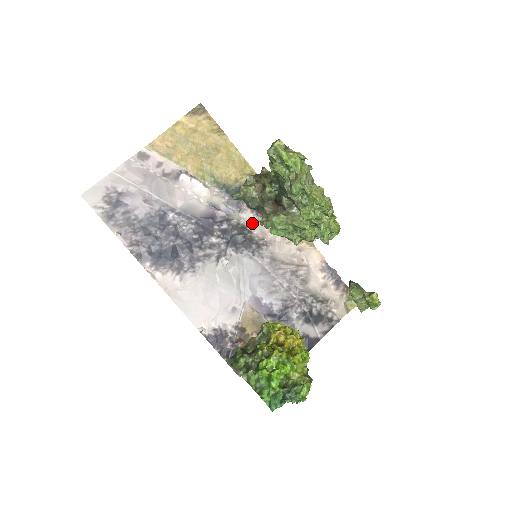
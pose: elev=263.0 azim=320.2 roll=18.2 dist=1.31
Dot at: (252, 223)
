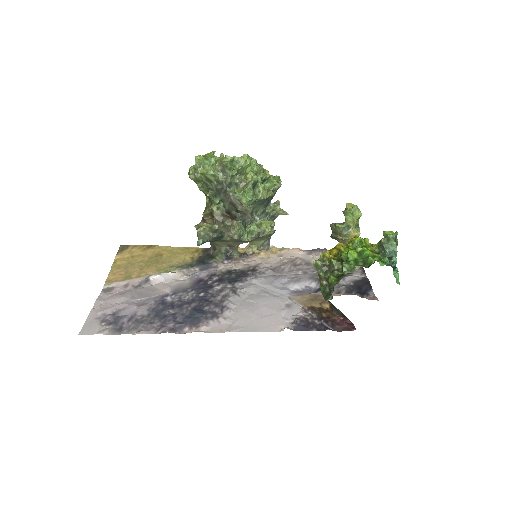
Dot at: (231, 267)
